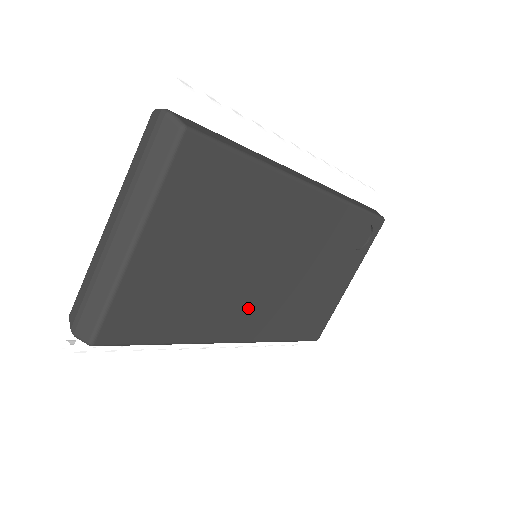
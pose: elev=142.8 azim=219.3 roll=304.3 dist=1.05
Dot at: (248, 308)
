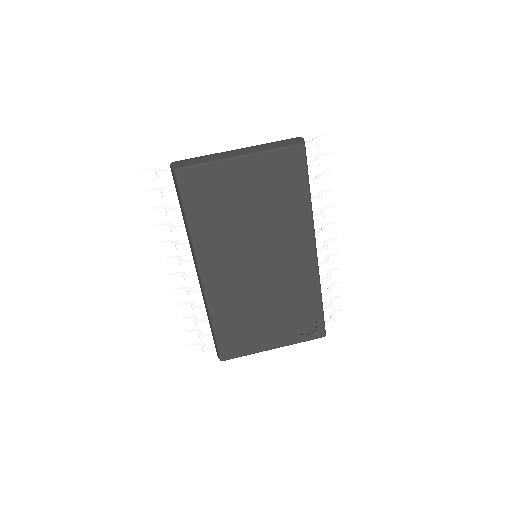
Dot at: (227, 266)
